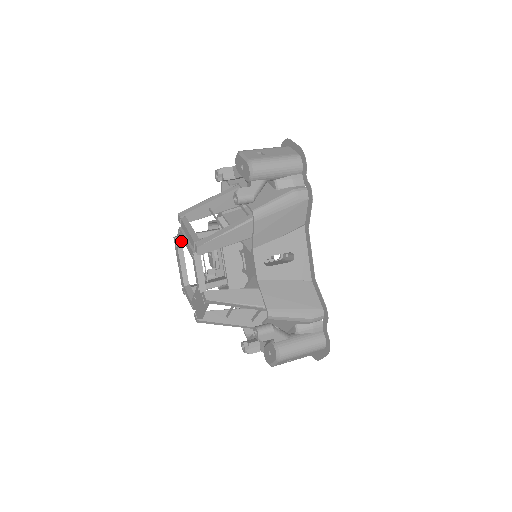
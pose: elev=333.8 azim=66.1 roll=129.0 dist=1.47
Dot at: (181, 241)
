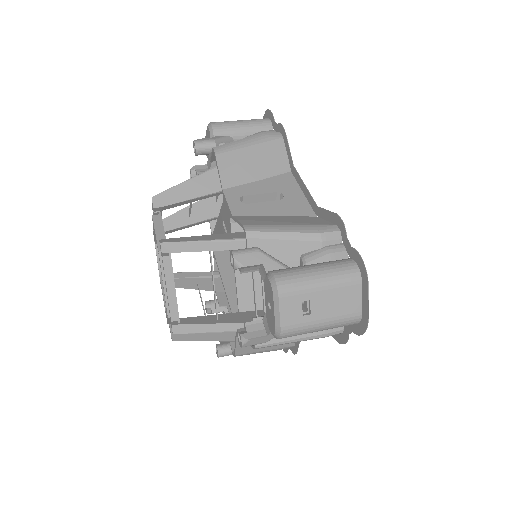
Dot at: occluded
